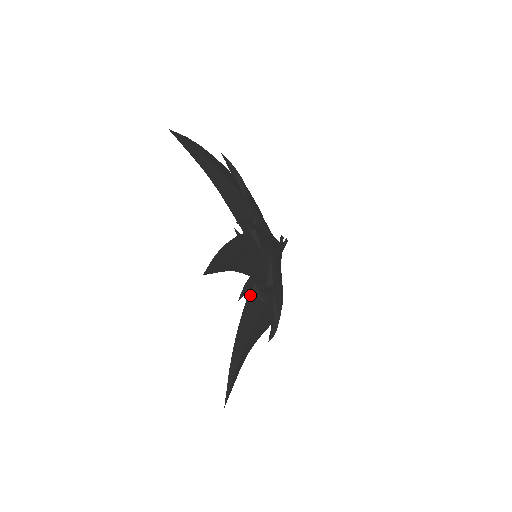
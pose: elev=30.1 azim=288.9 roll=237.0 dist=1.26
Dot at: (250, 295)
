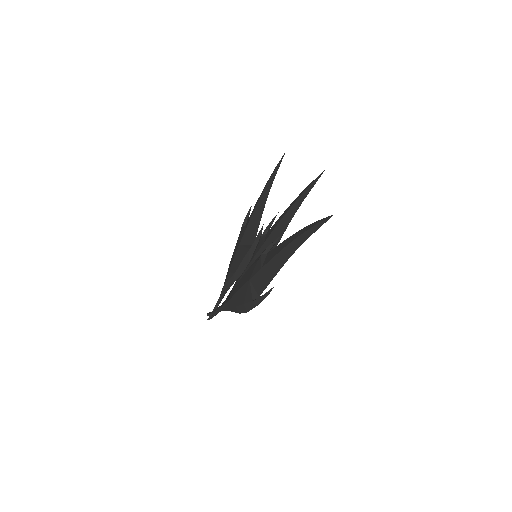
Dot at: (270, 253)
